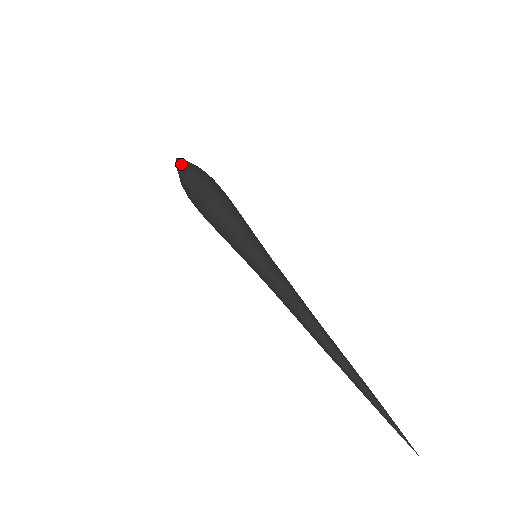
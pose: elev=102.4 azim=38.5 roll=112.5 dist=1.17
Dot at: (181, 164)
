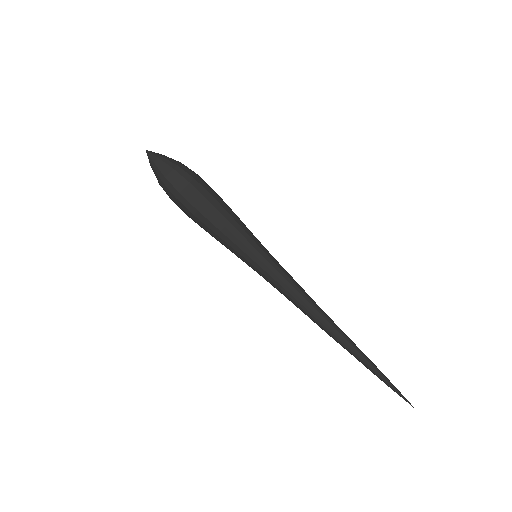
Dot at: (160, 157)
